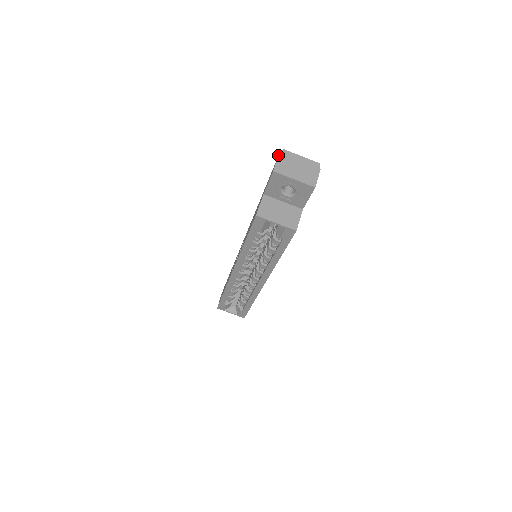
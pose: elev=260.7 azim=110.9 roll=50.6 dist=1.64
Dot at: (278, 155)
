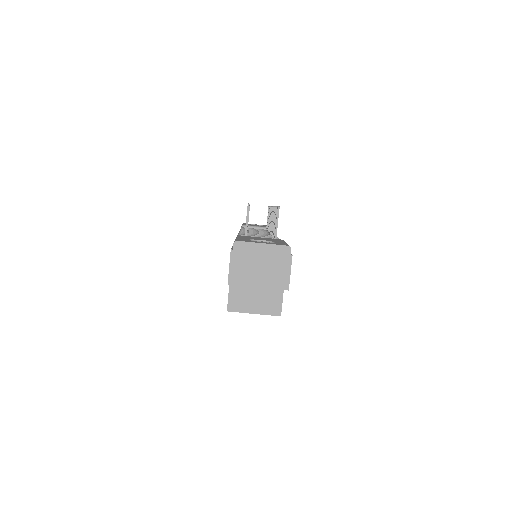
Dot at: occluded
